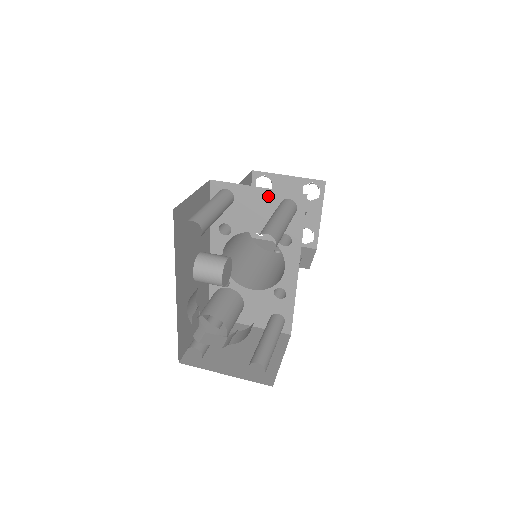
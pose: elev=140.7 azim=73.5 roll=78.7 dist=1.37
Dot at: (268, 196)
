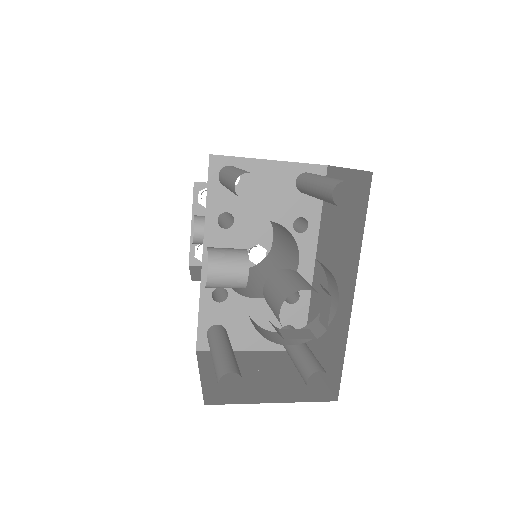
Dot at: (282, 171)
